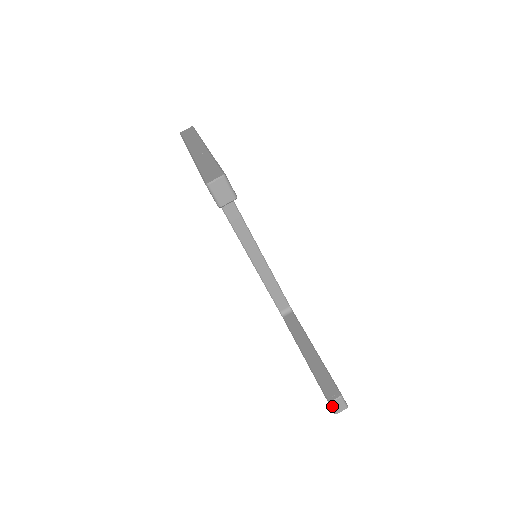
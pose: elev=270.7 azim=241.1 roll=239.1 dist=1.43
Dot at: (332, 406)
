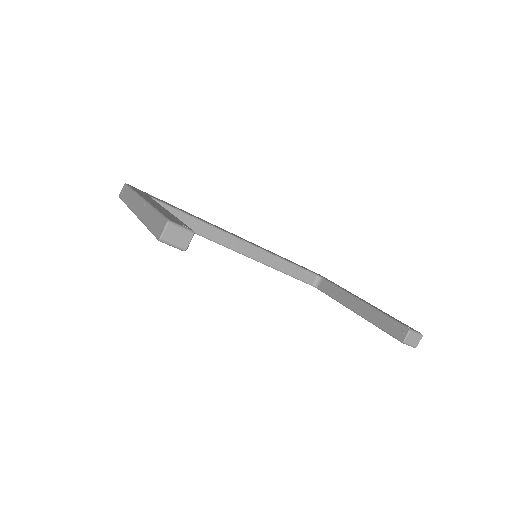
Dot at: (408, 344)
